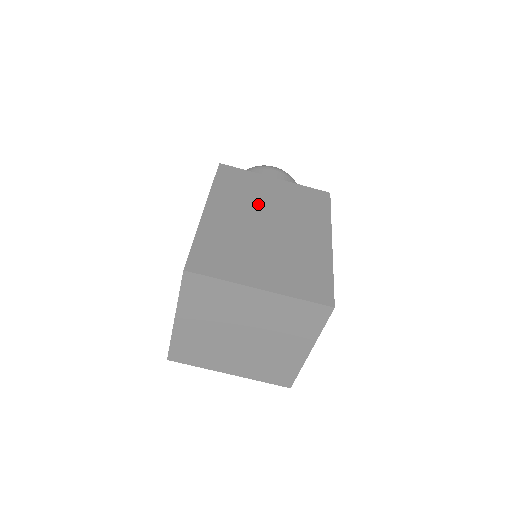
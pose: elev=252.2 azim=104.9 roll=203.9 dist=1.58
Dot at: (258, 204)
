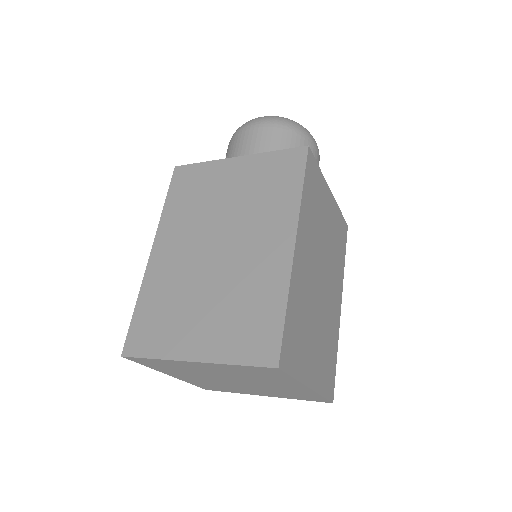
Dot at: (320, 240)
